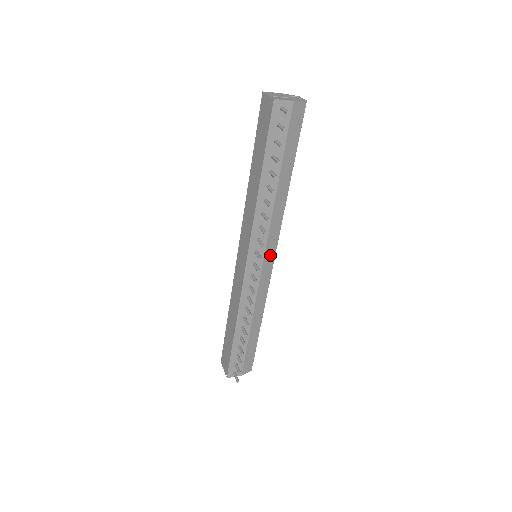
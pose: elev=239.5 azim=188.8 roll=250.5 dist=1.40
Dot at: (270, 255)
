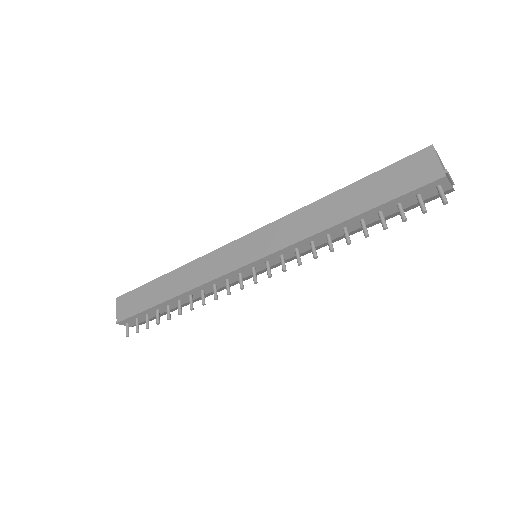
Dot at: (271, 267)
